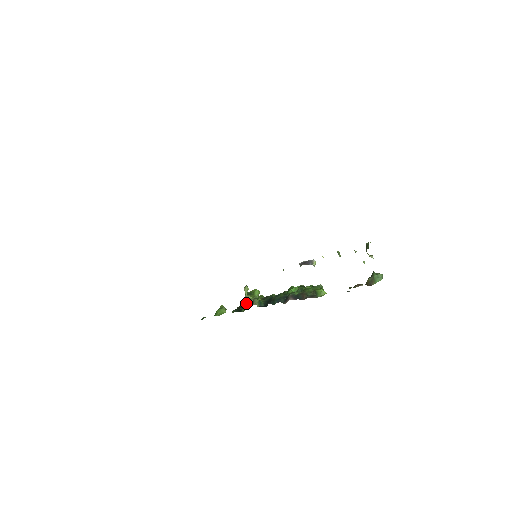
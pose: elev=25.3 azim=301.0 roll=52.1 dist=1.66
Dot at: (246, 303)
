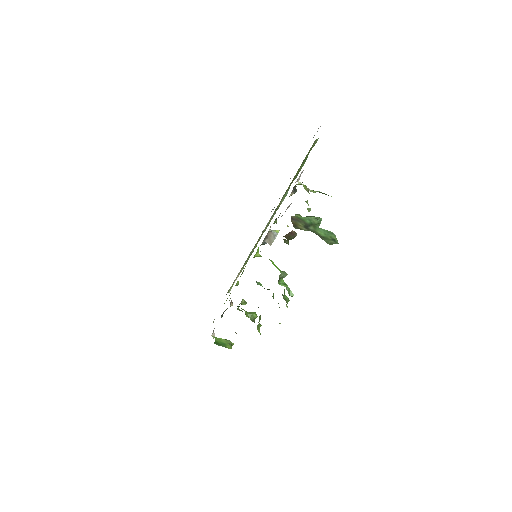
Dot at: occluded
